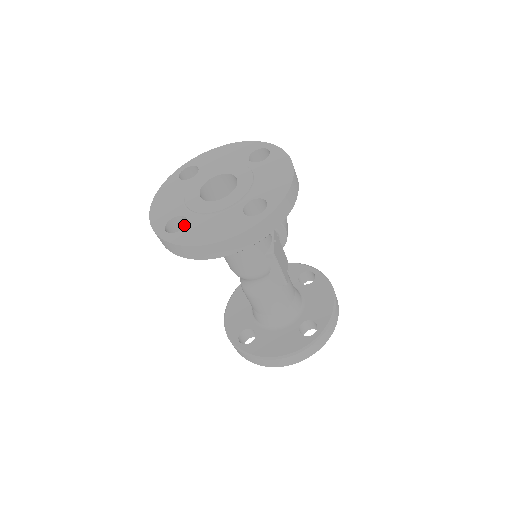
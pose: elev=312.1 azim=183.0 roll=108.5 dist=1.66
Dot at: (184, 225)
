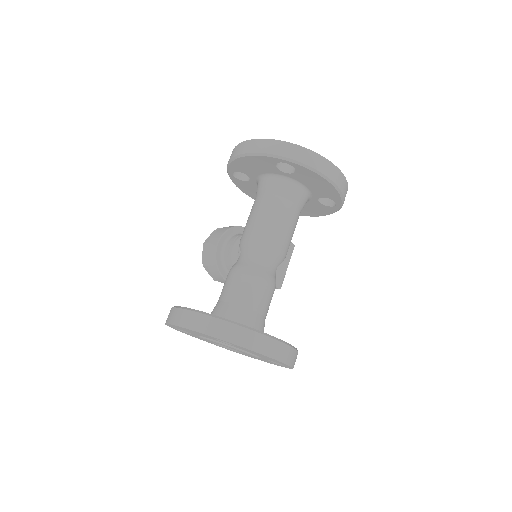
Dot at: (281, 163)
